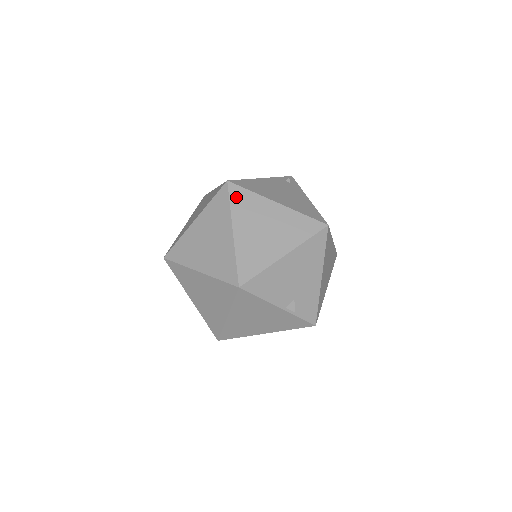
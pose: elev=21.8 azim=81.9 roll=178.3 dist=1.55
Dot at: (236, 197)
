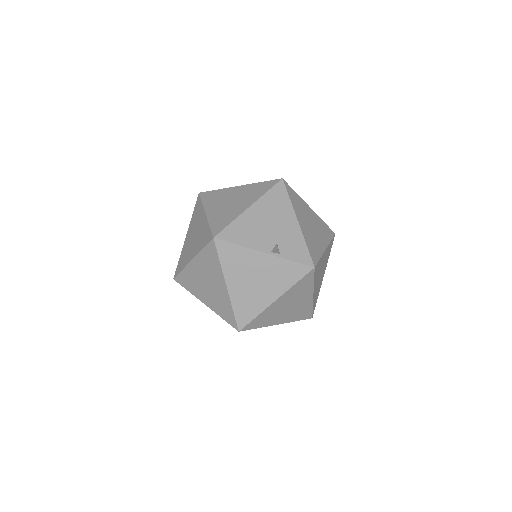
Dot at: (206, 197)
